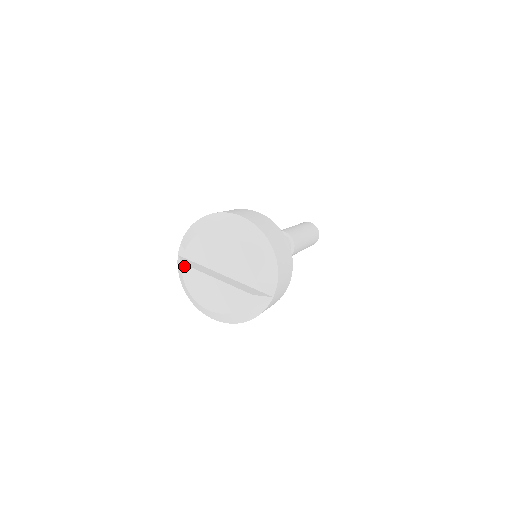
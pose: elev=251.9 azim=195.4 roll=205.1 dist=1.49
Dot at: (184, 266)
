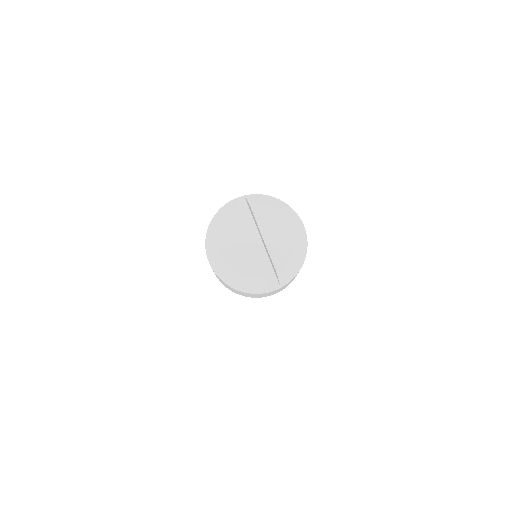
Dot at: (237, 211)
